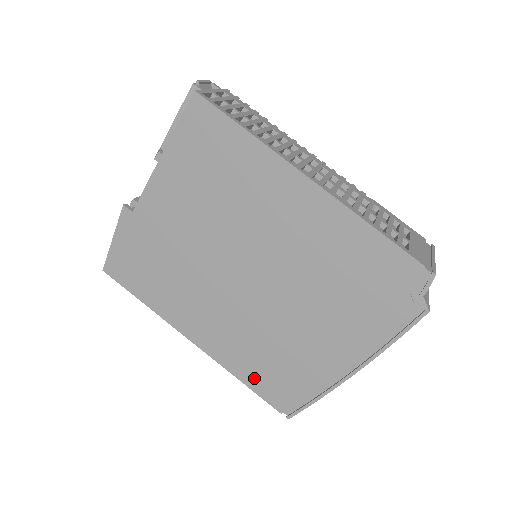
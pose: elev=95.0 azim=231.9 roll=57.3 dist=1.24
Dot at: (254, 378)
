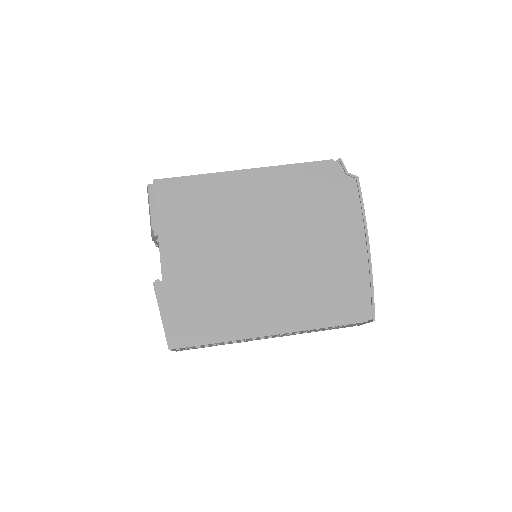
Dot at: (329, 315)
